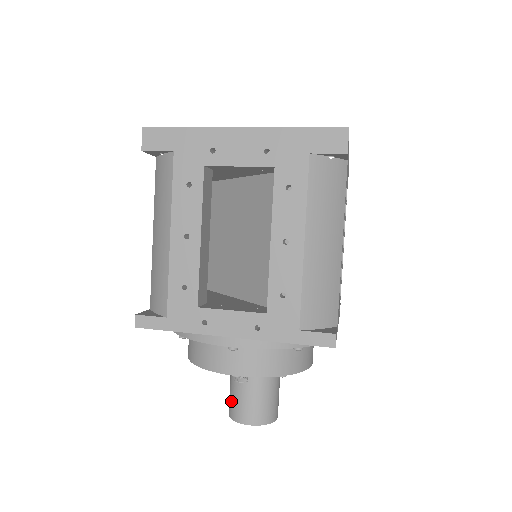
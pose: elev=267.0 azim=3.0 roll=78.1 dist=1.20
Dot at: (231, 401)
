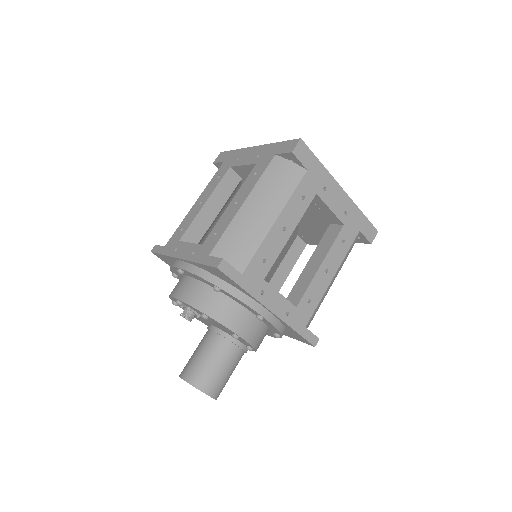
Dot at: occluded
